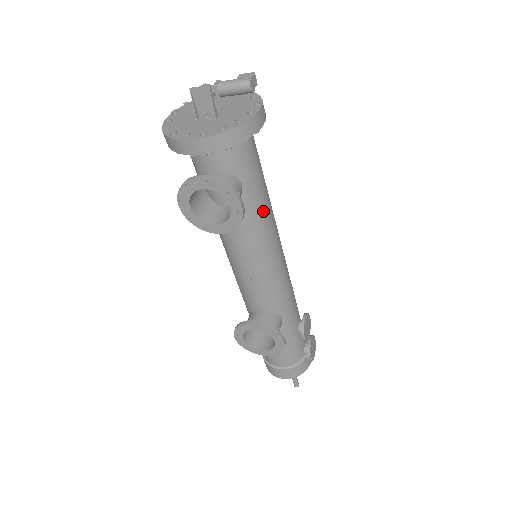
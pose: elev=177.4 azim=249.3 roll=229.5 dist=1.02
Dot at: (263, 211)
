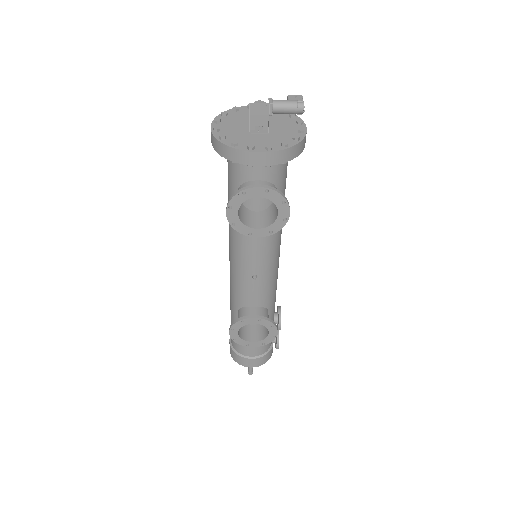
Dot at: occluded
